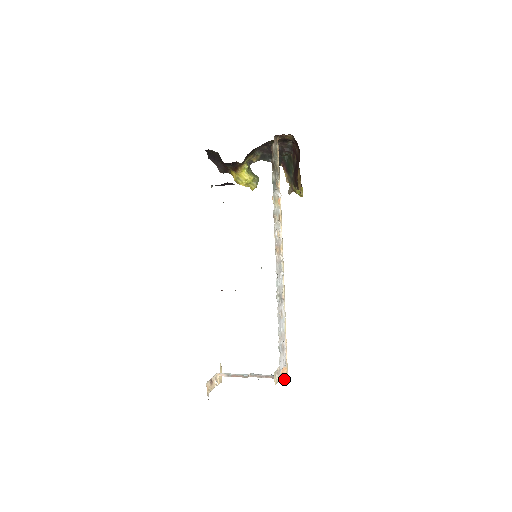
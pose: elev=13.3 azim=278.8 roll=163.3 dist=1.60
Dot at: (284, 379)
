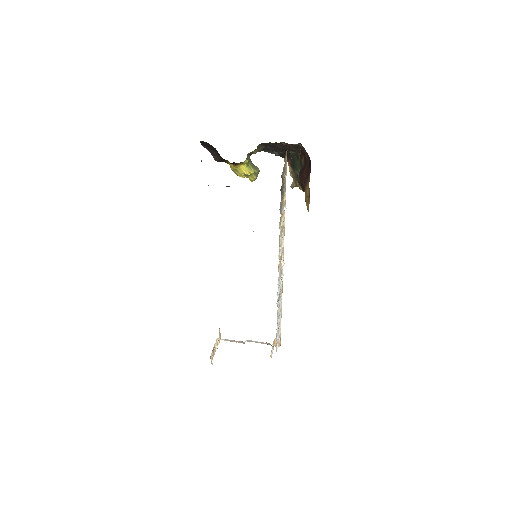
Dot at: occluded
